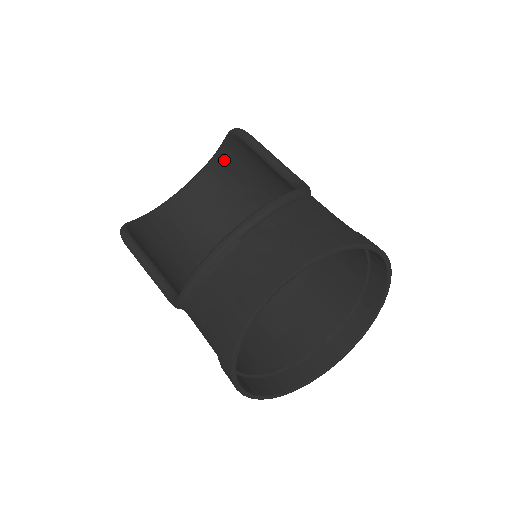
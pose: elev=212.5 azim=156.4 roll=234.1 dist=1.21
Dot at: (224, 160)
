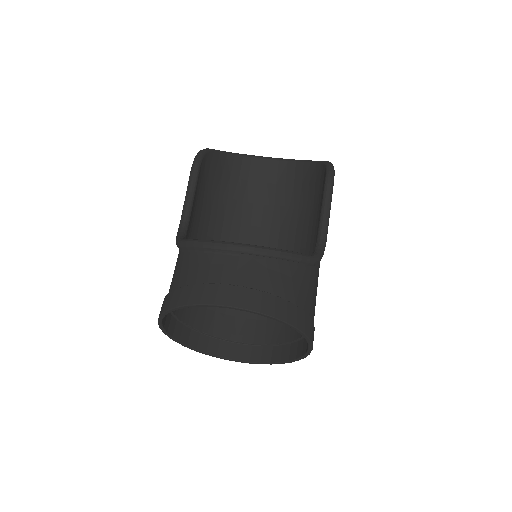
Dot at: (309, 172)
